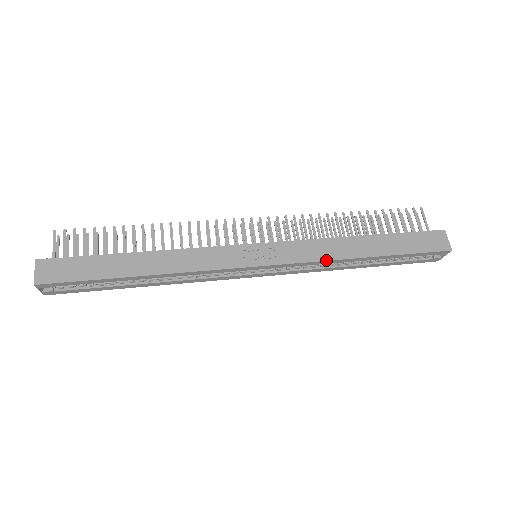
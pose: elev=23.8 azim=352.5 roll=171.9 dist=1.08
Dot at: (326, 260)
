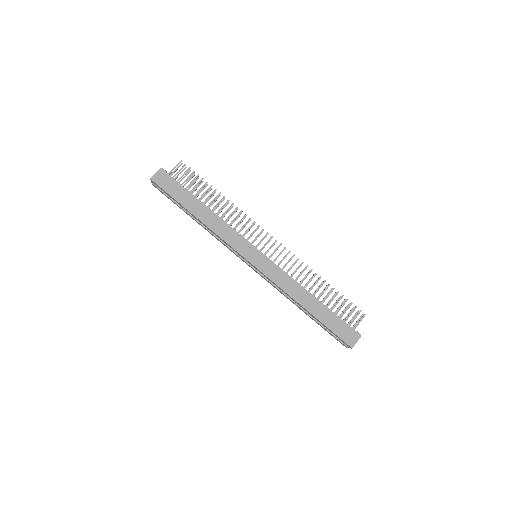
Dot at: (283, 290)
